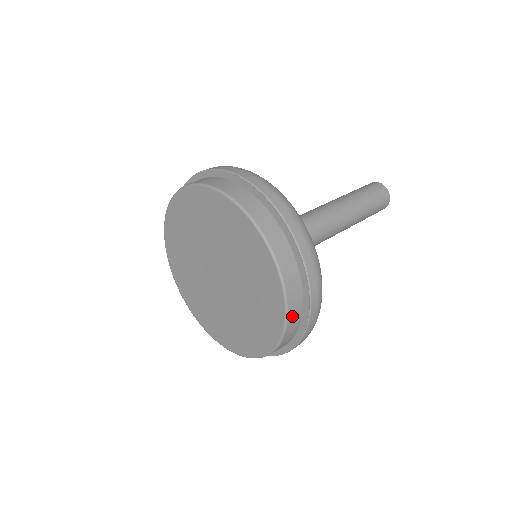
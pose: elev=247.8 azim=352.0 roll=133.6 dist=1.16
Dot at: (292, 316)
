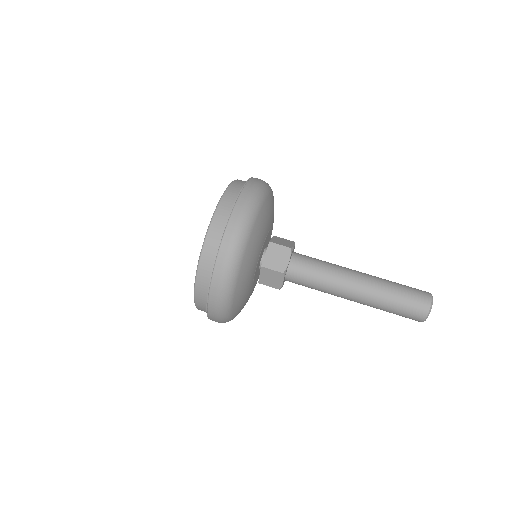
Dot at: (200, 281)
